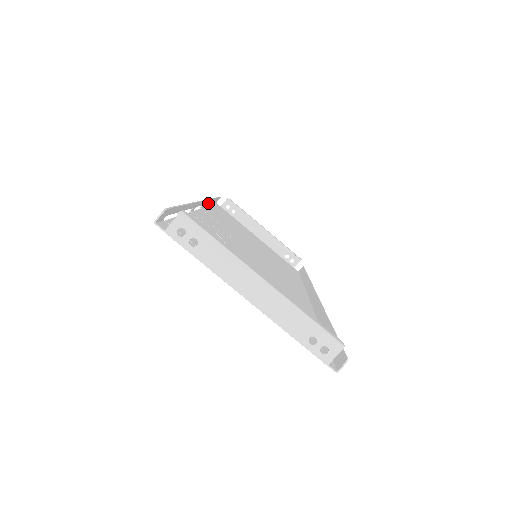
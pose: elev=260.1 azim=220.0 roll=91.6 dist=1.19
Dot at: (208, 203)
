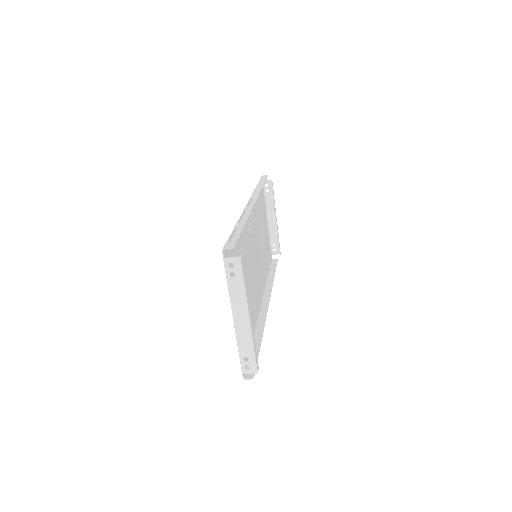
Dot at: (257, 190)
